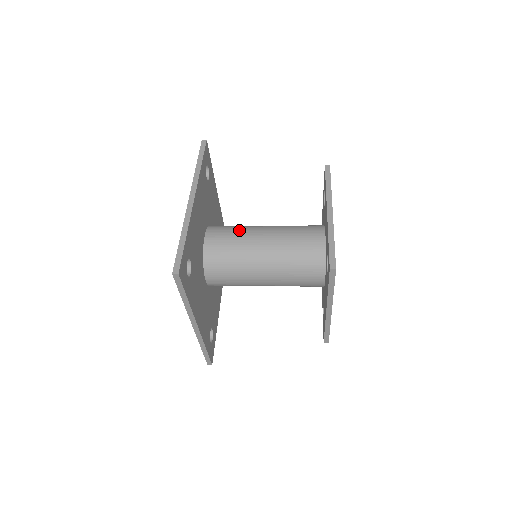
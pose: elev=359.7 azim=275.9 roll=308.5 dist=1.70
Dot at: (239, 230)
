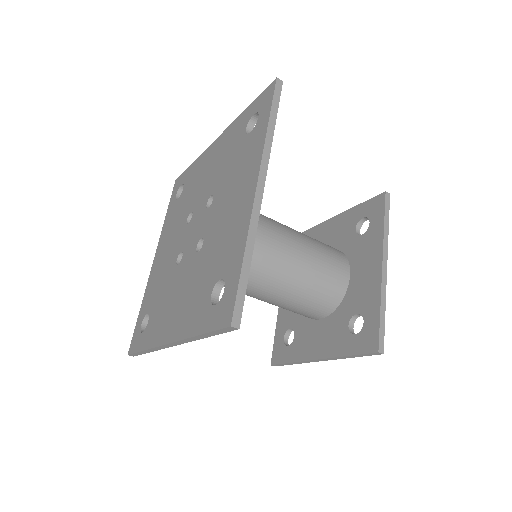
Dot at: (263, 226)
